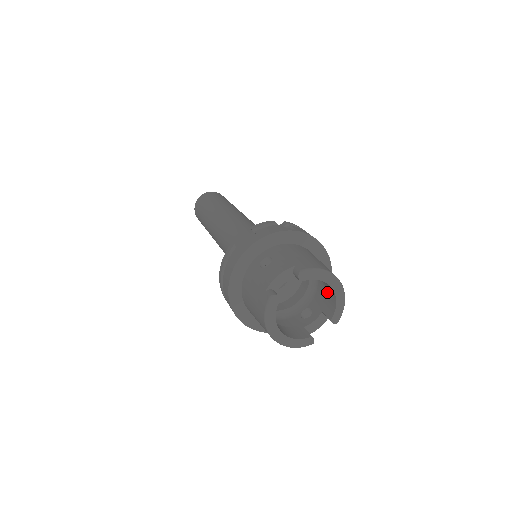
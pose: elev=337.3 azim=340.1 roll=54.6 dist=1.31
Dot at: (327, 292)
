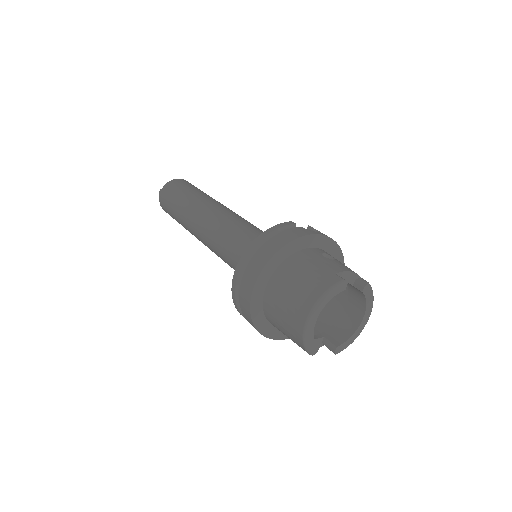
Dot at: (341, 323)
